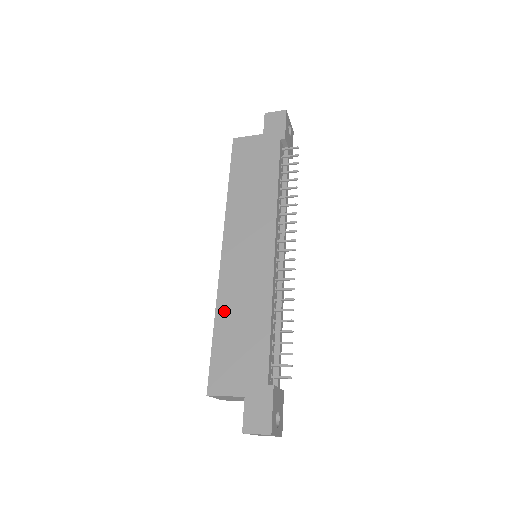
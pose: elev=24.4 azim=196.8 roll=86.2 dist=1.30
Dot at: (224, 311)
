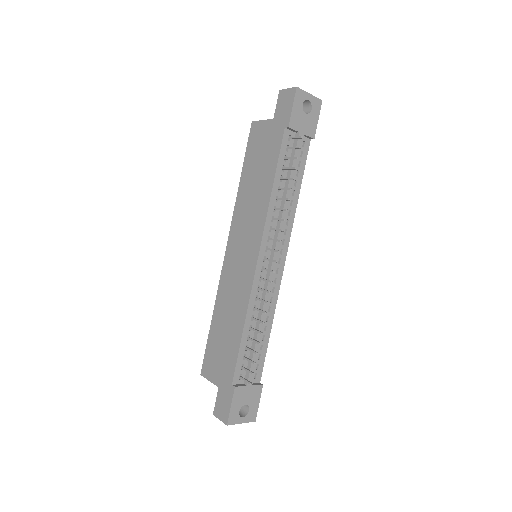
Dot at: (219, 308)
